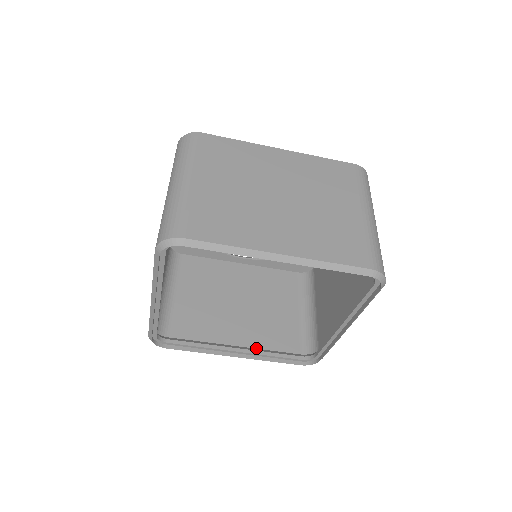
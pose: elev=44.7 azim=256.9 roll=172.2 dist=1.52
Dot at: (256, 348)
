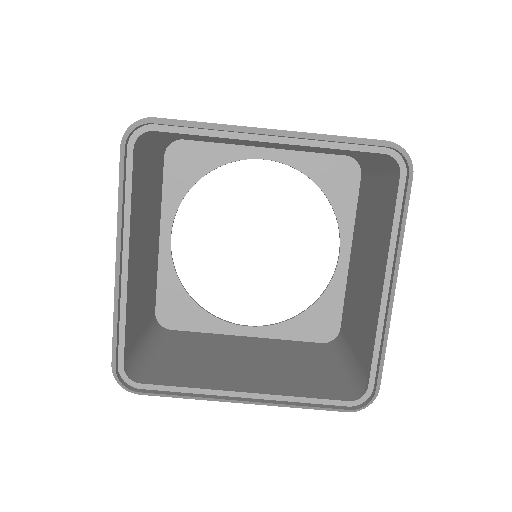
Dot at: occluded
